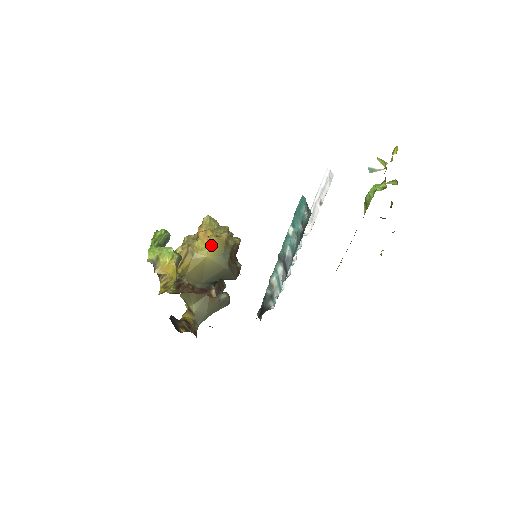
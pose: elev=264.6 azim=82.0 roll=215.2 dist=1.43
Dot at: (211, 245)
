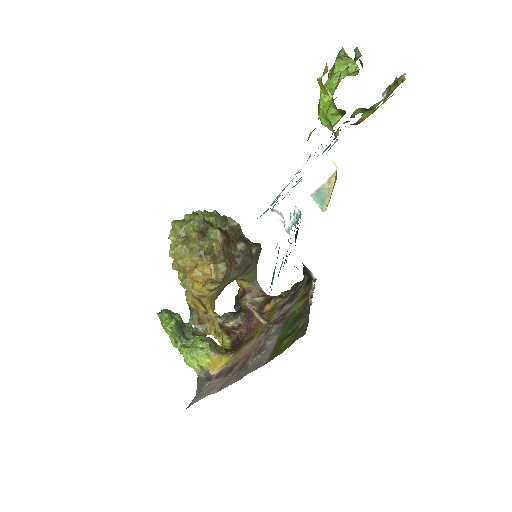
Dot at: occluded
